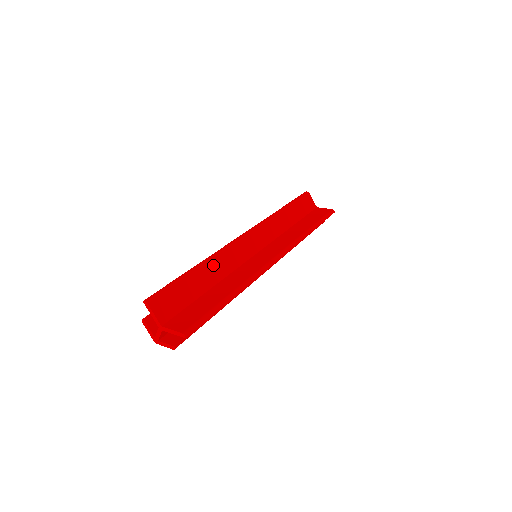
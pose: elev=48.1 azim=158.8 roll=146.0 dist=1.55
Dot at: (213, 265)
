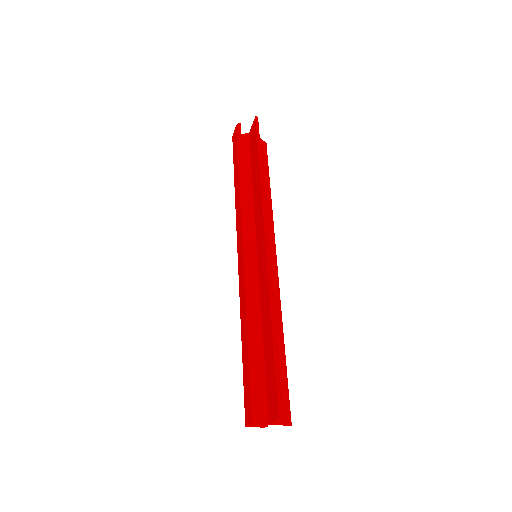
Dot at: occluded
